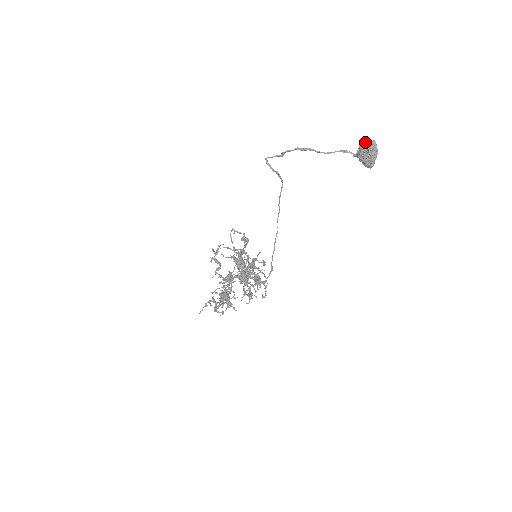
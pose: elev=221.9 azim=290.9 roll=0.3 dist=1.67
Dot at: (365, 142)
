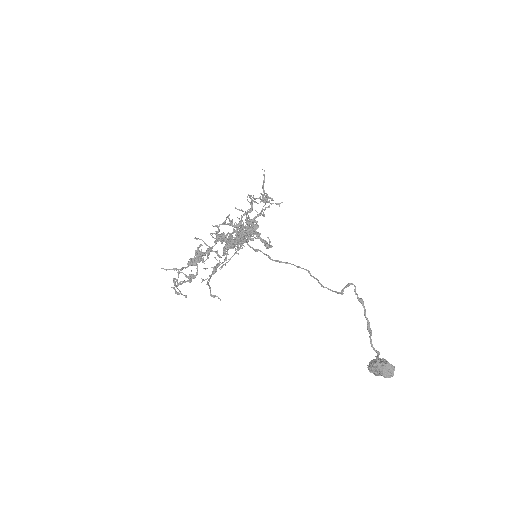
Dot at: (392, 367)
